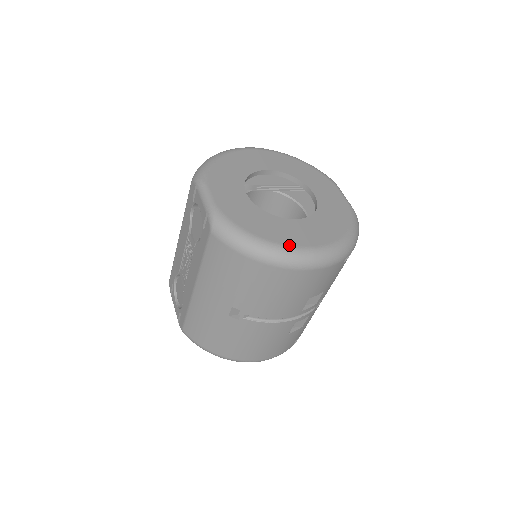
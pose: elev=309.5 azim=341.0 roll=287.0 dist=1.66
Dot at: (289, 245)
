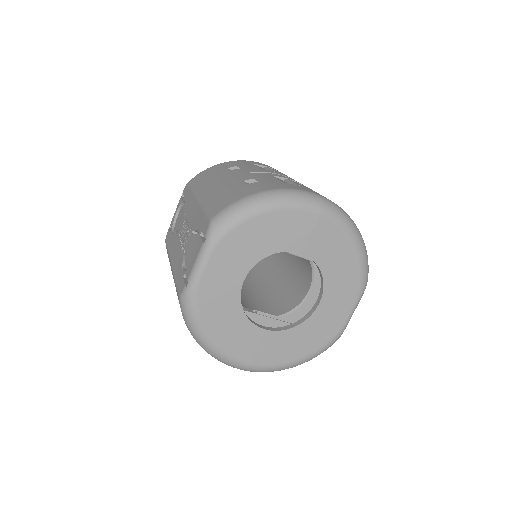
Dot at: (230, 355)
